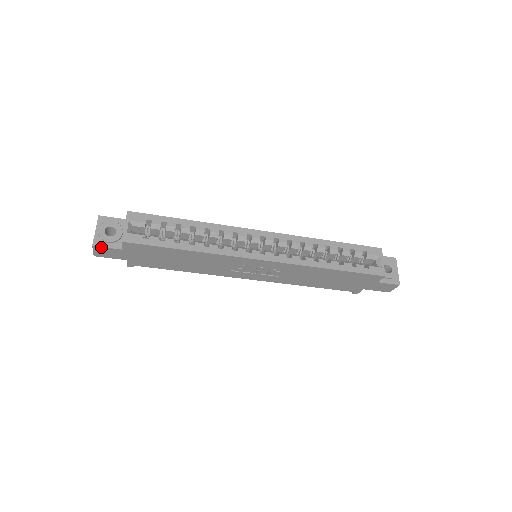
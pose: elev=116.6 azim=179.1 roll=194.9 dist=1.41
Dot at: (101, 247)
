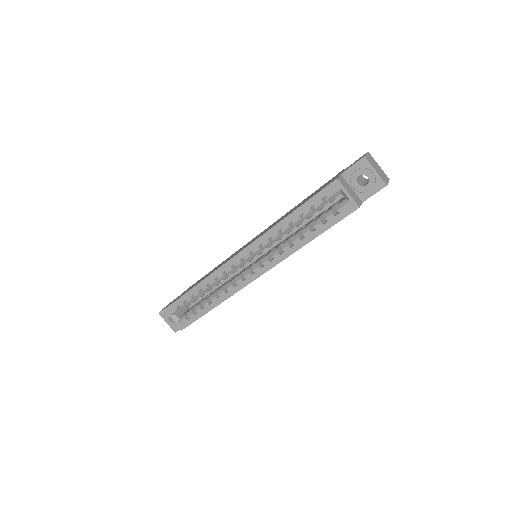
Dot at: occluded
